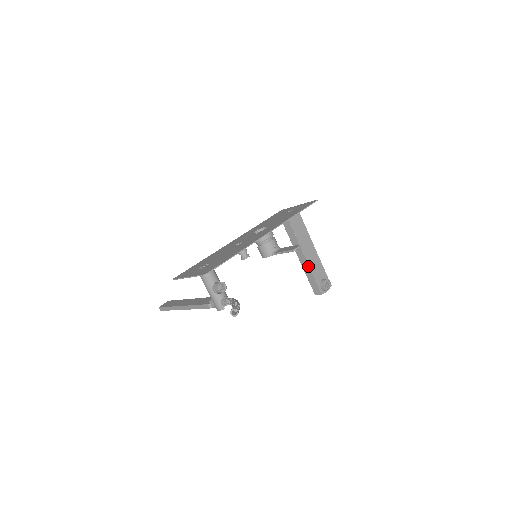
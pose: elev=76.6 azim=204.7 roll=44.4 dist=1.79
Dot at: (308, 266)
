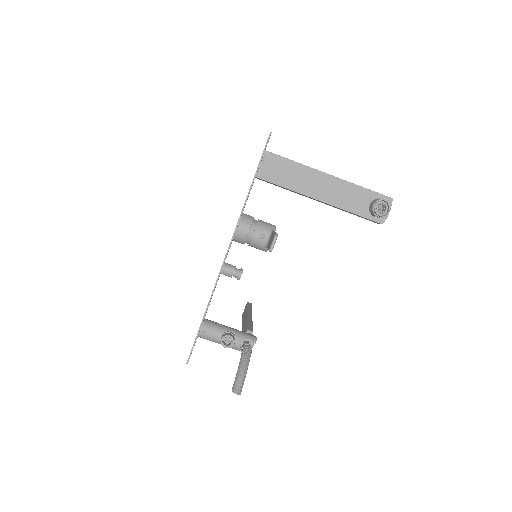
Dot at: (335, 207)
